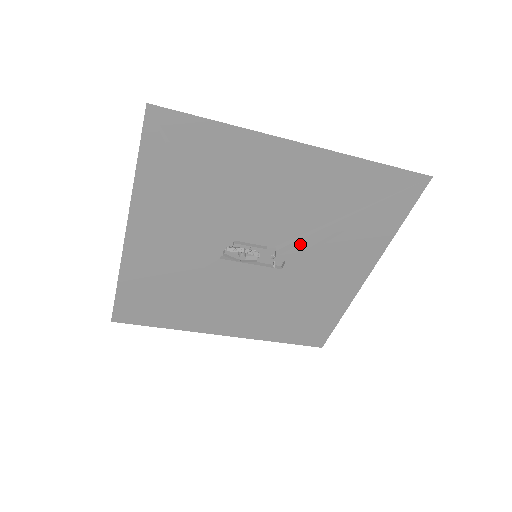
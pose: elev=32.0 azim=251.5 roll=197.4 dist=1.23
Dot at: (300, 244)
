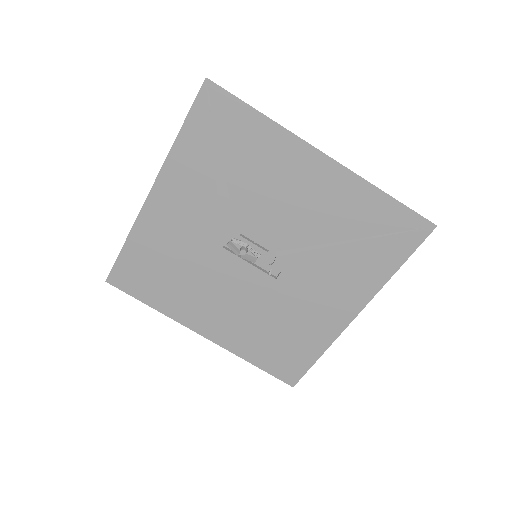
Dot at: (299, 257)
